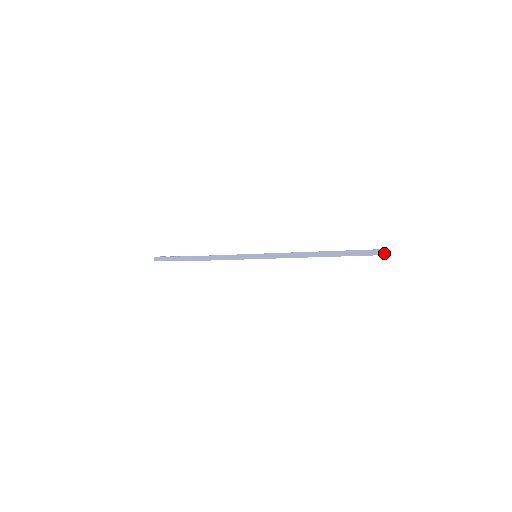
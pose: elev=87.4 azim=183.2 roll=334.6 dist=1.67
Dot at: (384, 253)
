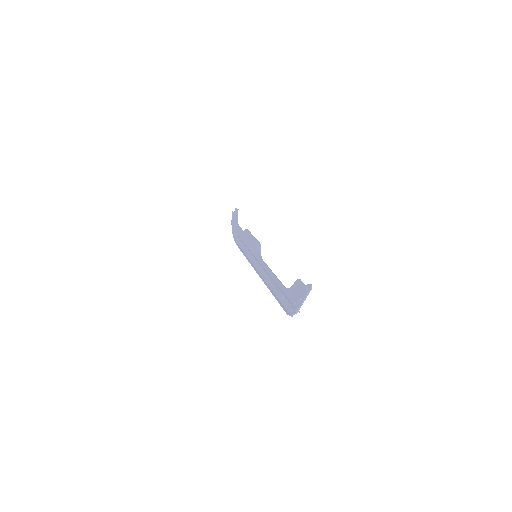
Dot at: occluded
